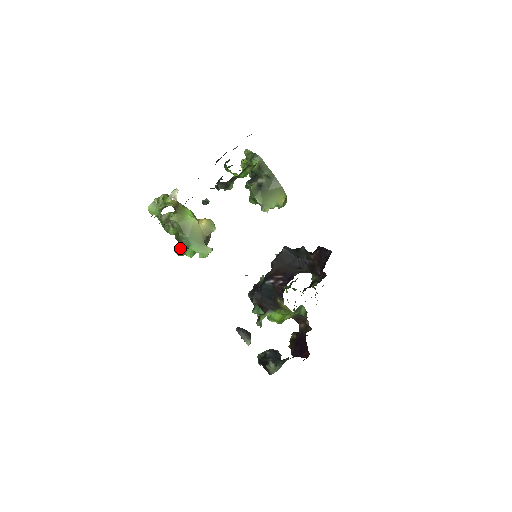
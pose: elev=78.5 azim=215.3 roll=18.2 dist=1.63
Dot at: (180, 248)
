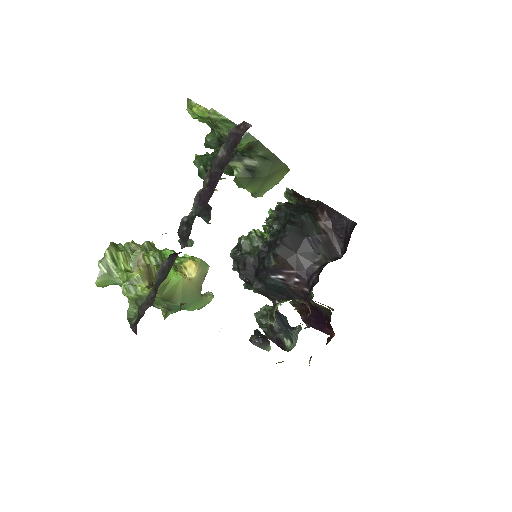
Dot at: (168, 314)
